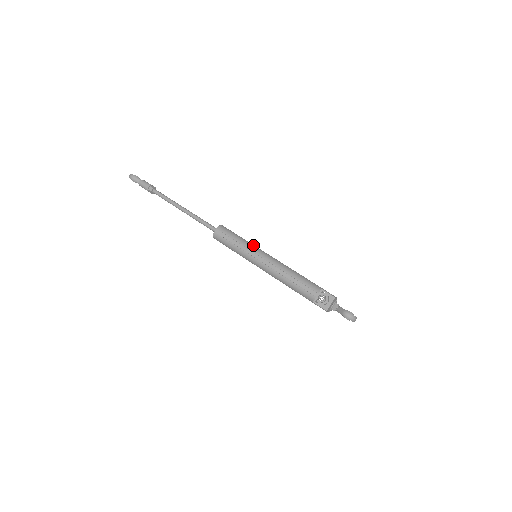
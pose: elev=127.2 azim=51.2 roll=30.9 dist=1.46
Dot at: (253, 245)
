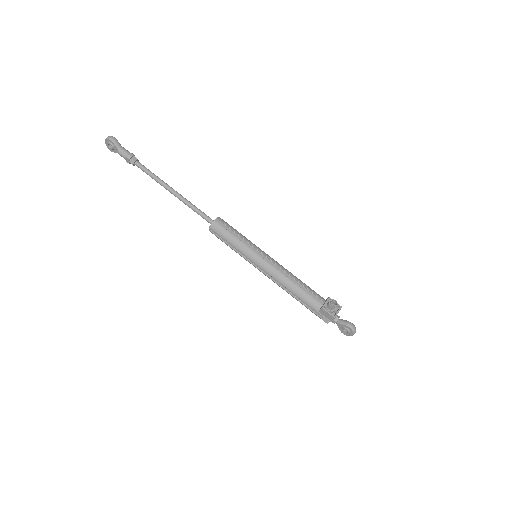
Dot at: occluded
